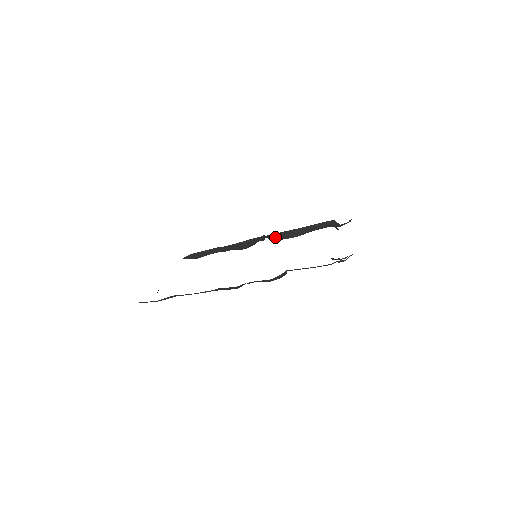
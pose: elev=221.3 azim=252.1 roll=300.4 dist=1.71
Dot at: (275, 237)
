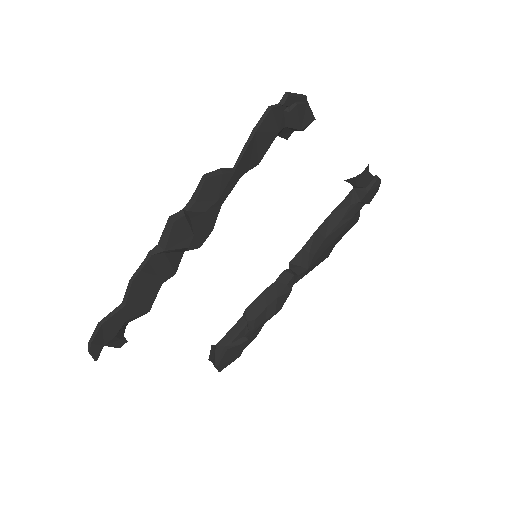
Dot at: (304, 262)
